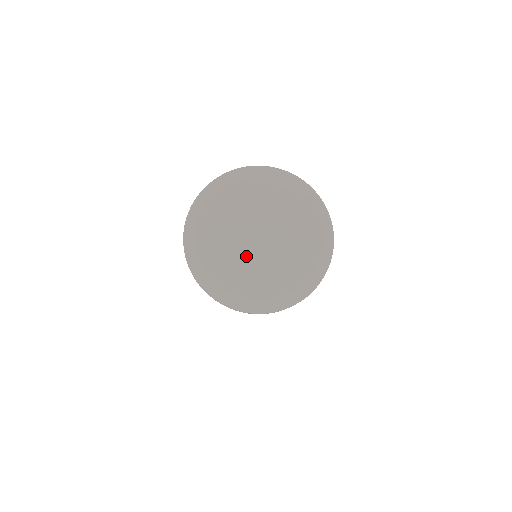
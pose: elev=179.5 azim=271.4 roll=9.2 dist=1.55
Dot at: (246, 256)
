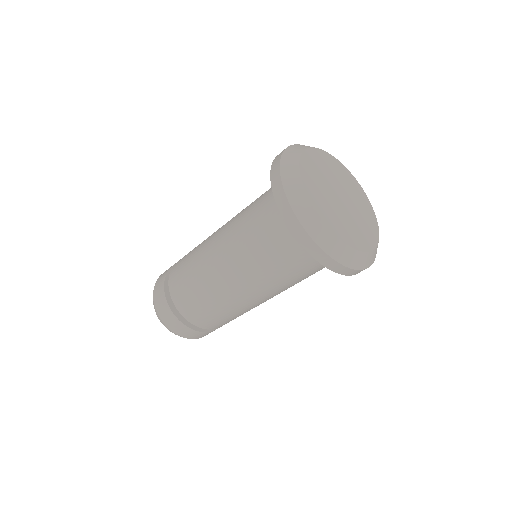
Dot at: (345, 216)
